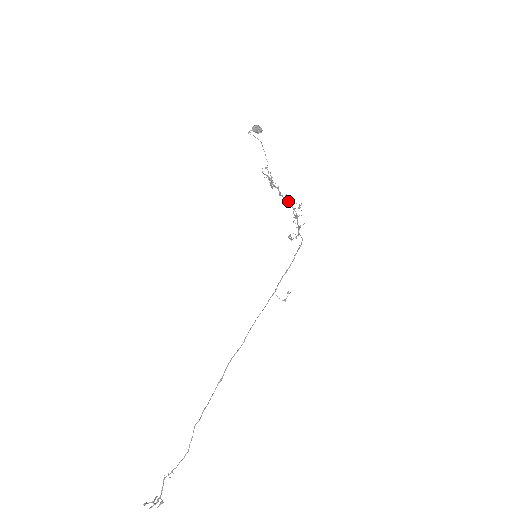
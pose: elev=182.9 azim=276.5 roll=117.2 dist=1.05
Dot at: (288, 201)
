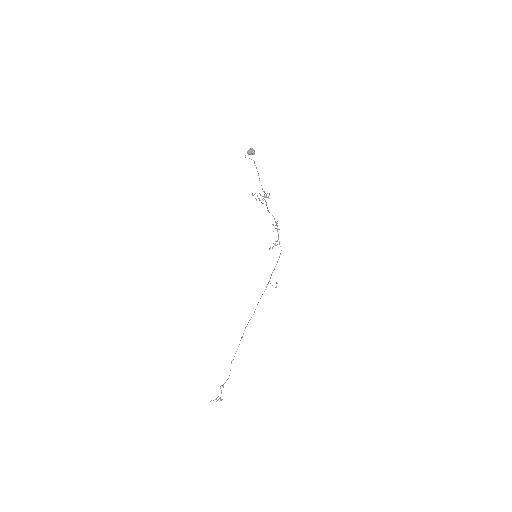
Dot at: occluded
